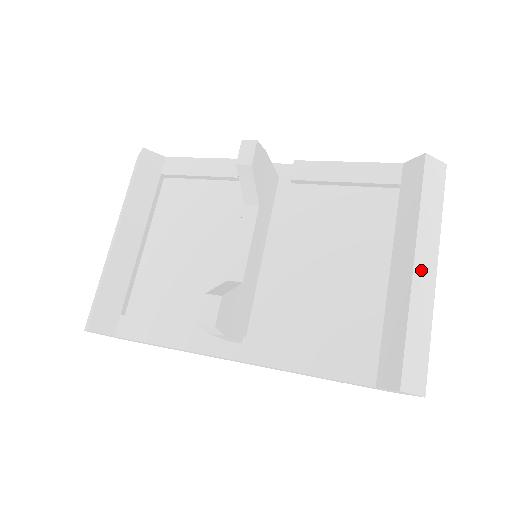
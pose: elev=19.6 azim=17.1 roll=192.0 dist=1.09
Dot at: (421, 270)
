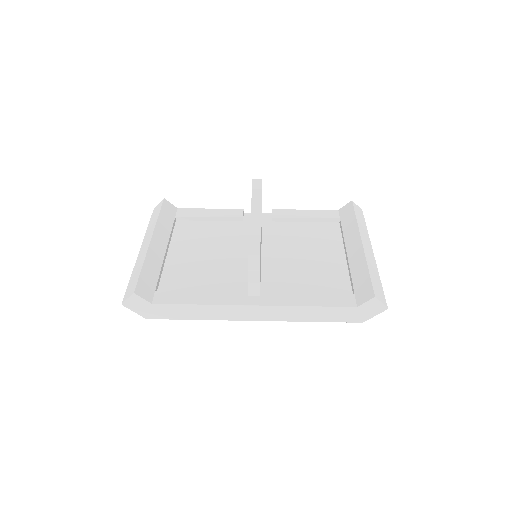
Dot at: (366, 248)
